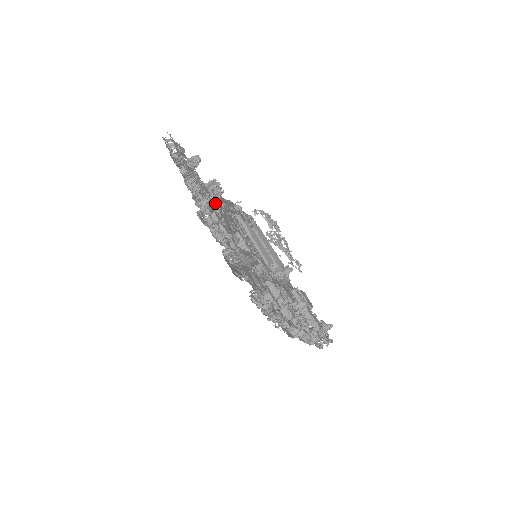
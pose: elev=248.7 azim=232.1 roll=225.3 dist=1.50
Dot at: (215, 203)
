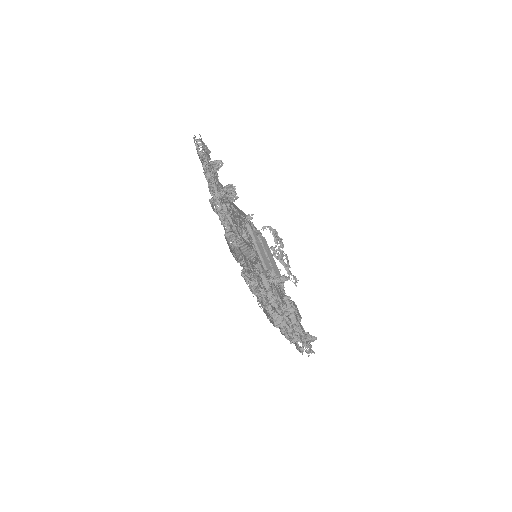
Dot at: occluded
